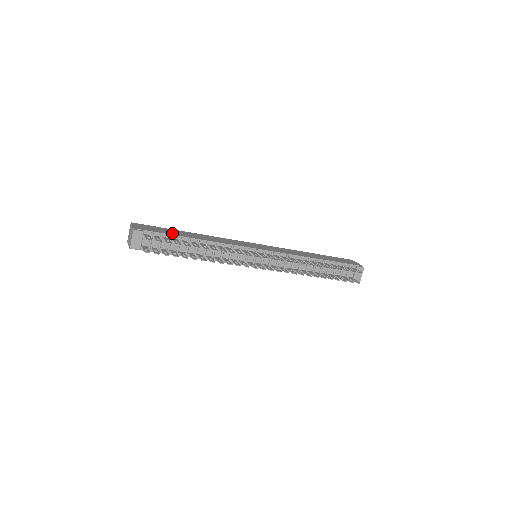
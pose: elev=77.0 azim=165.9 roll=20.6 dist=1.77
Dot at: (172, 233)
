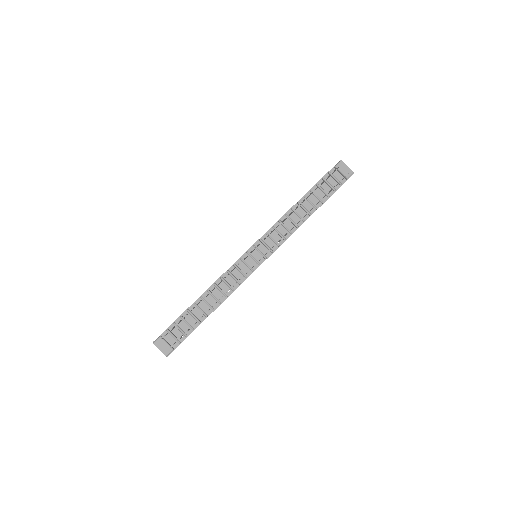
Dot at: occluded
